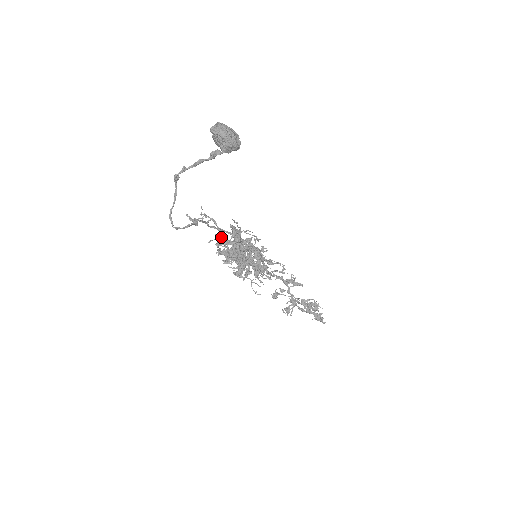
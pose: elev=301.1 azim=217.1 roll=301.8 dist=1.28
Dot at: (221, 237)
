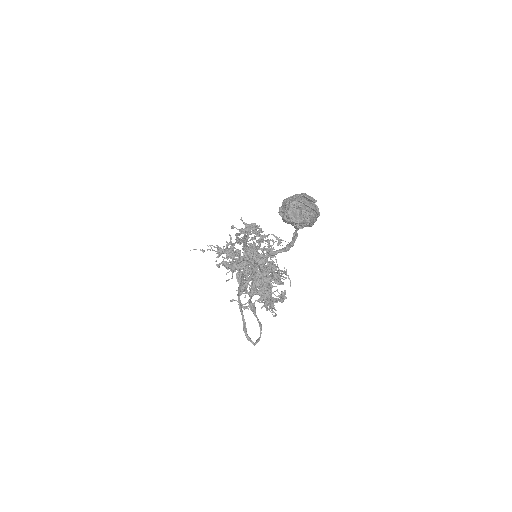
Dot at: (222, 264)
